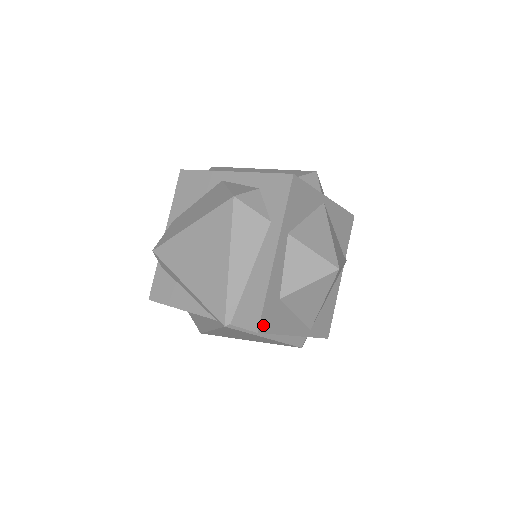
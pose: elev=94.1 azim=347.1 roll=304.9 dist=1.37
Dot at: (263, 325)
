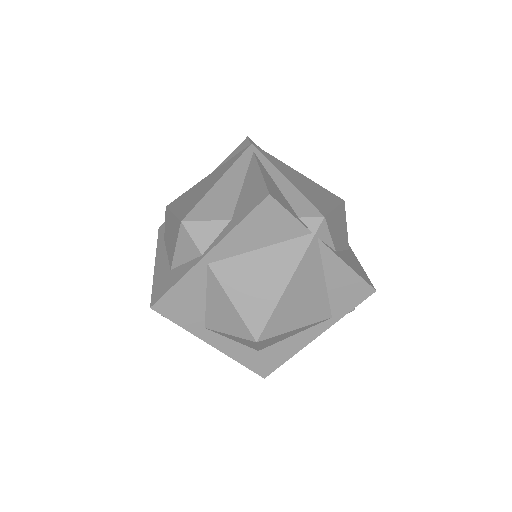
Dot at: (264, 372)
